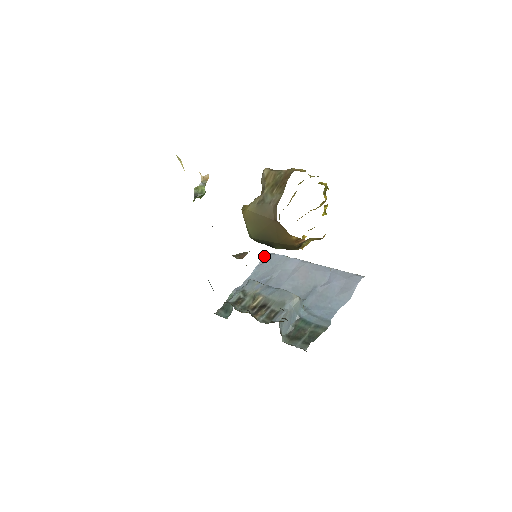
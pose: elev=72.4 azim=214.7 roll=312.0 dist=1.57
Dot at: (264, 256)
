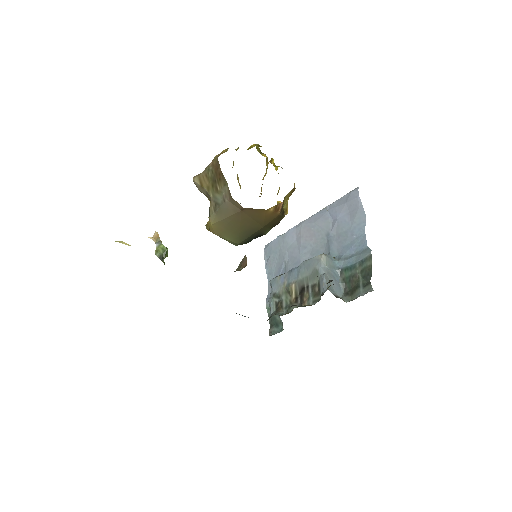
Dot at: occluded
